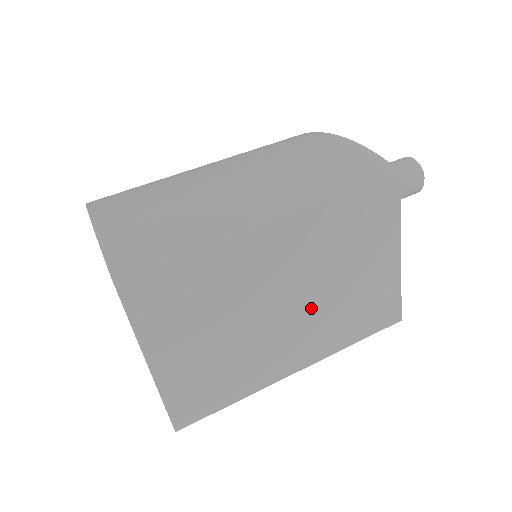
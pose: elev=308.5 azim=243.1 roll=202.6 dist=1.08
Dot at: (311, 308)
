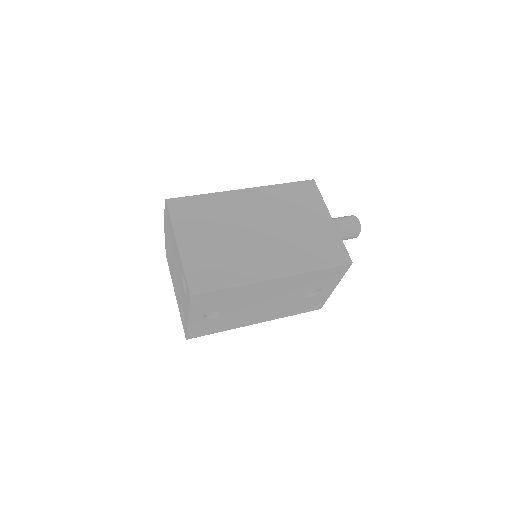
Dot at: (277, 237)
